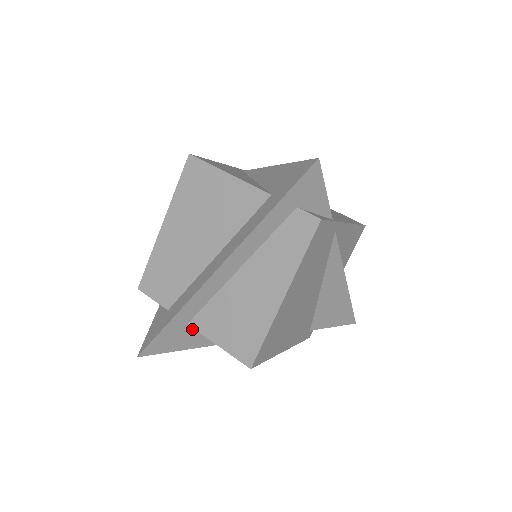
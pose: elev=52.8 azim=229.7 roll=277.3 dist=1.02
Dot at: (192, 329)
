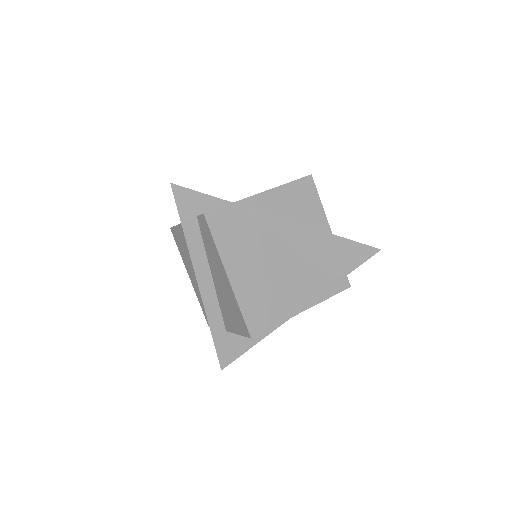
Dot at: occluded
